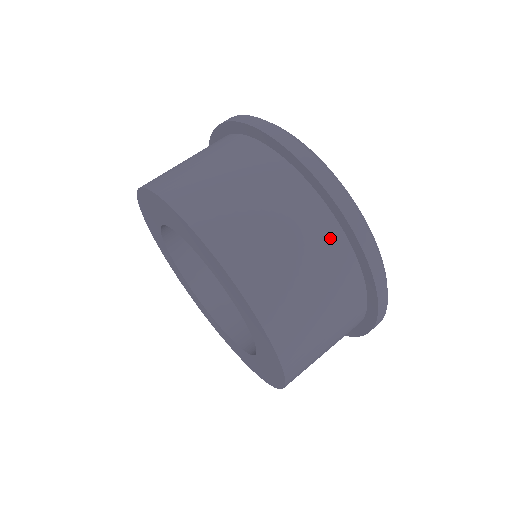
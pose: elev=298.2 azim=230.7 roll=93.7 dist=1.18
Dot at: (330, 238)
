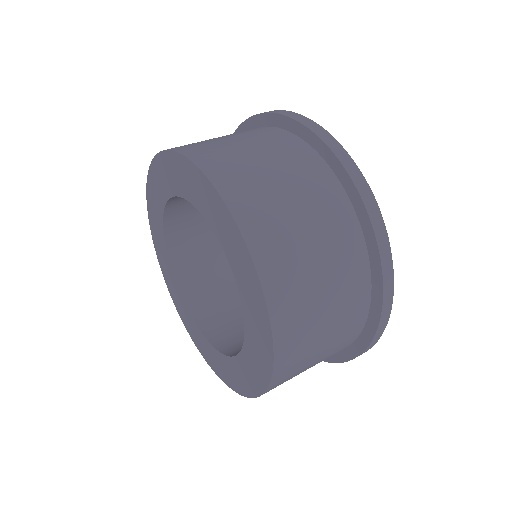
Dot at: (256, 130)
